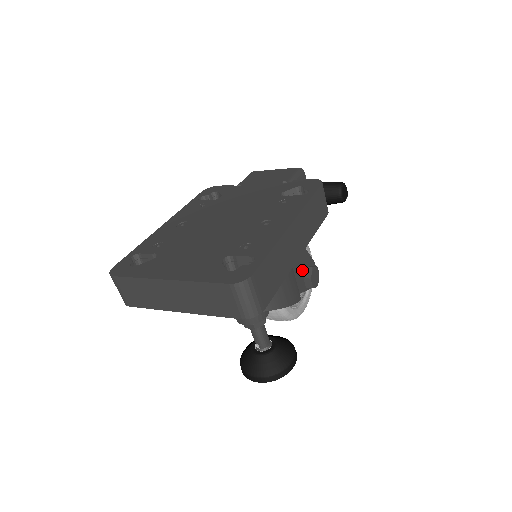
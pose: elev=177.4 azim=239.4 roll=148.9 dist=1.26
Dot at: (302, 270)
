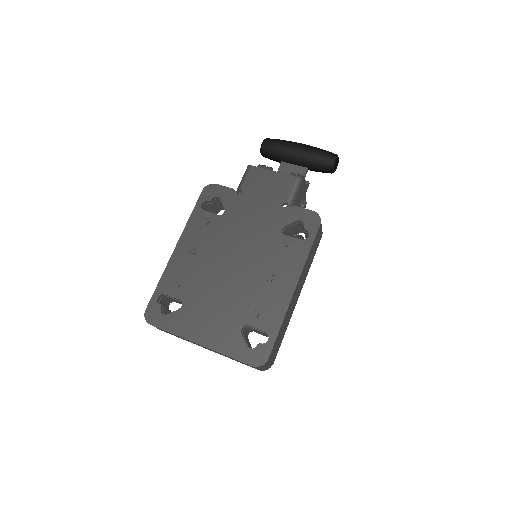
Dot at: occluded
